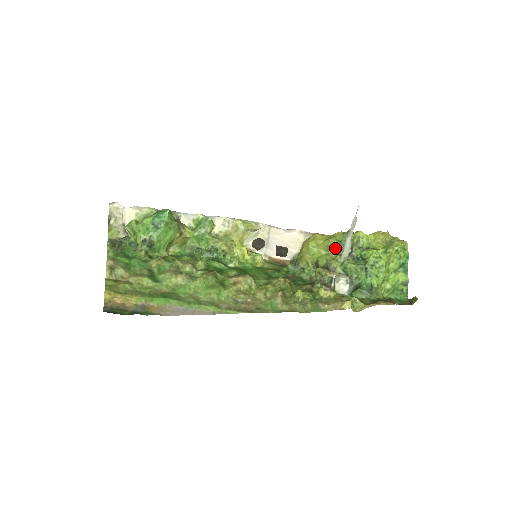
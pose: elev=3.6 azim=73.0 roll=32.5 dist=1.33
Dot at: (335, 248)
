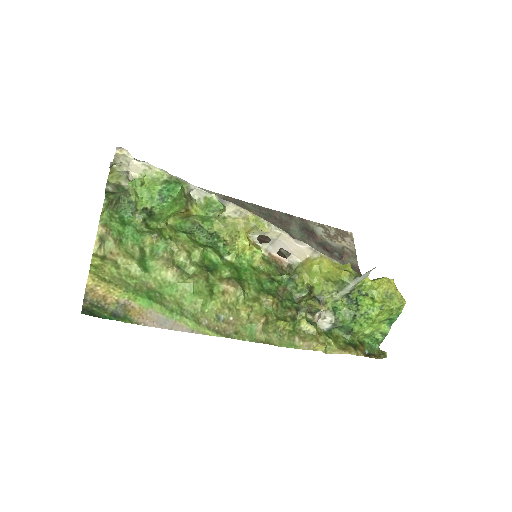
Dot at: (336, 283)
